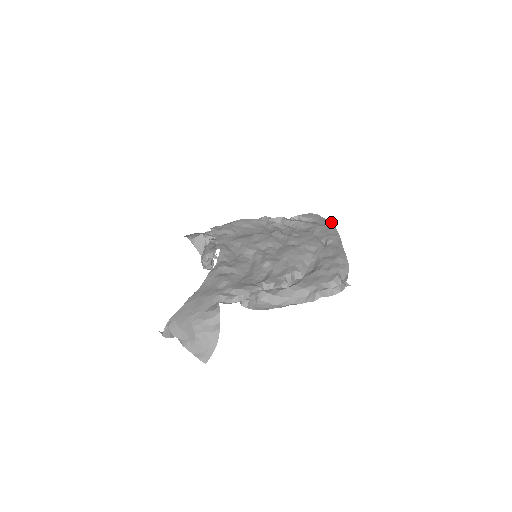
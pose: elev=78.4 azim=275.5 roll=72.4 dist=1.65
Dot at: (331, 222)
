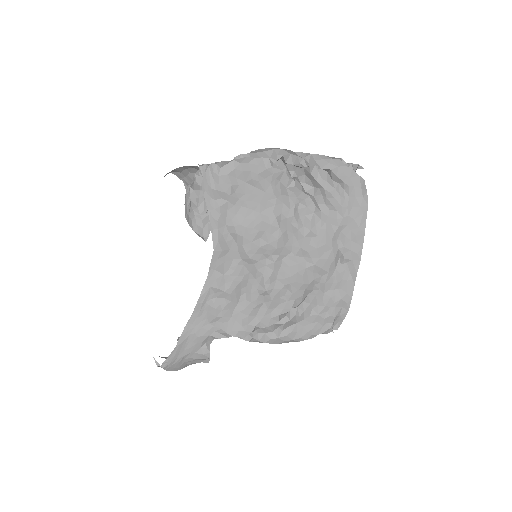
Dot at: (366, 211)
